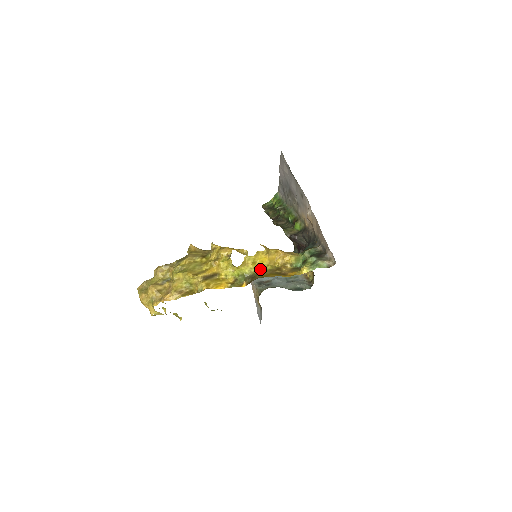
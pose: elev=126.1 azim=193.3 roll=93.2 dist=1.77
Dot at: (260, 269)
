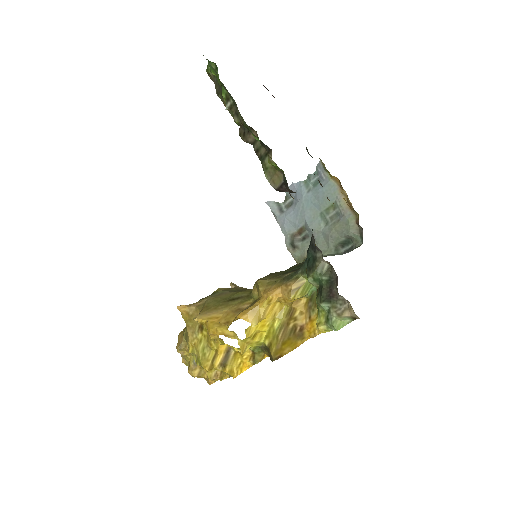
Dot at: (268, 336)
